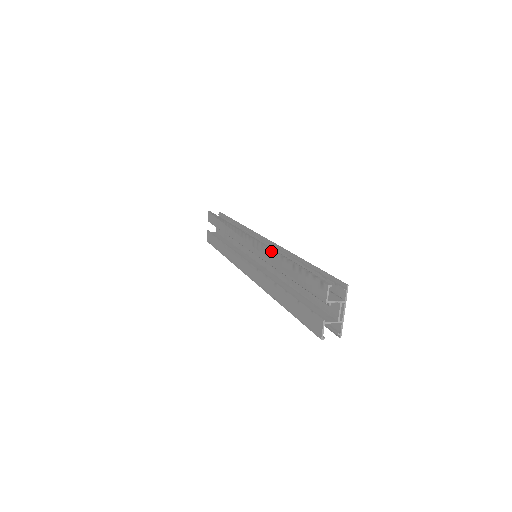
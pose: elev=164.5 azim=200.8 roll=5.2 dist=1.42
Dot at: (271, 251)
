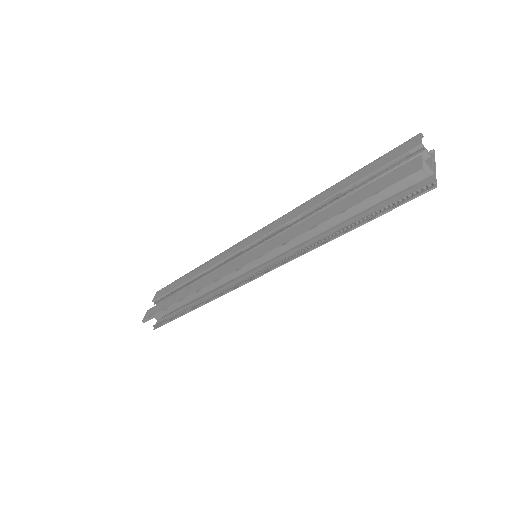
Dot at: (303, 203)
